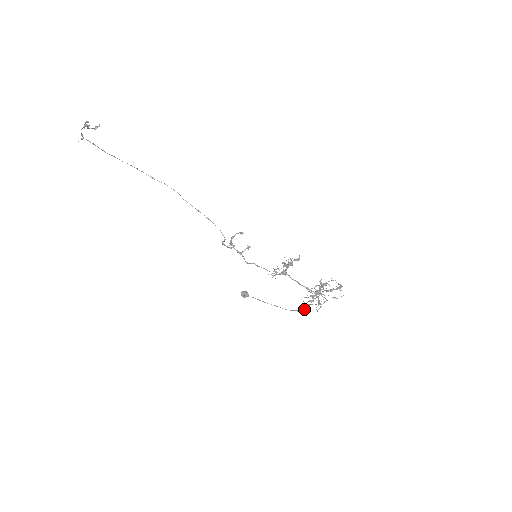
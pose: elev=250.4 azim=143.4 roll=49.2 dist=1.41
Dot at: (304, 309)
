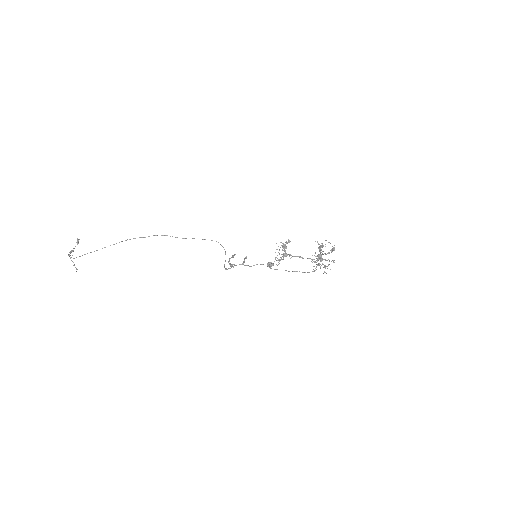
Dot at: occluded
